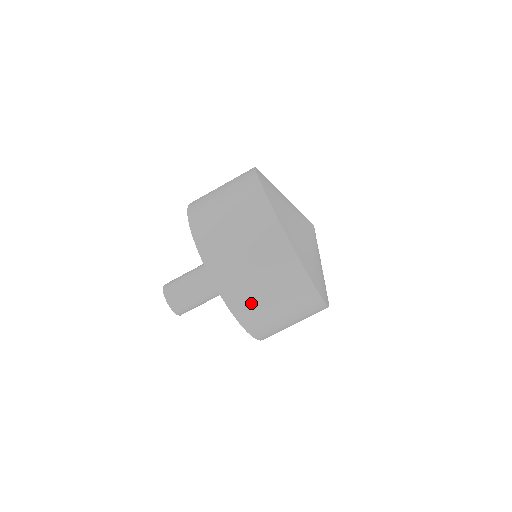
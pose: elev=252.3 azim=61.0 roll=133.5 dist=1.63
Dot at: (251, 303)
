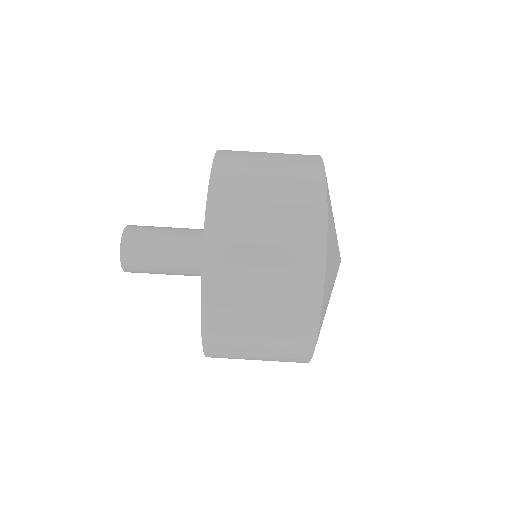
Dot at: (234, 273)
